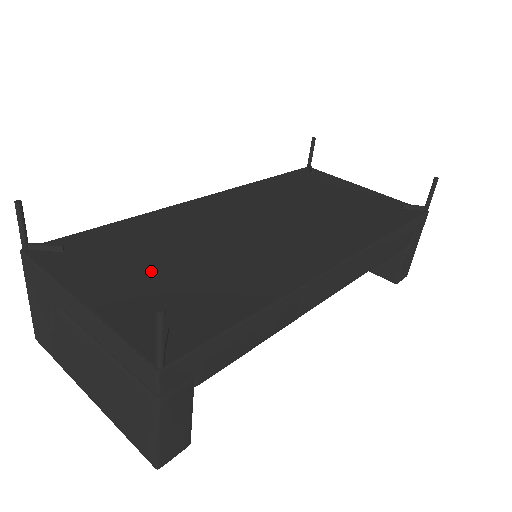
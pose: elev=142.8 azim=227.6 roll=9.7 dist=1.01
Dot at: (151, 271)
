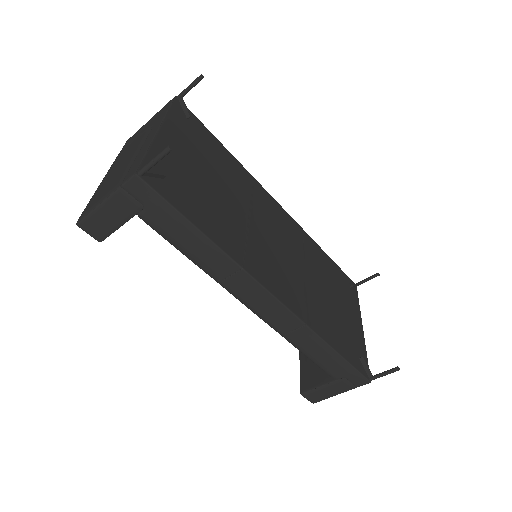
Dot at: (201, 169)
